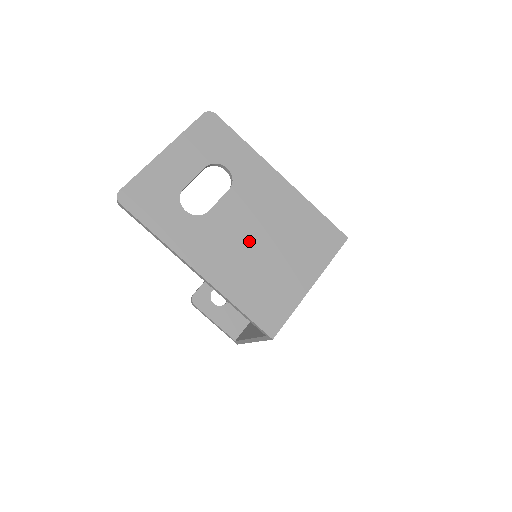
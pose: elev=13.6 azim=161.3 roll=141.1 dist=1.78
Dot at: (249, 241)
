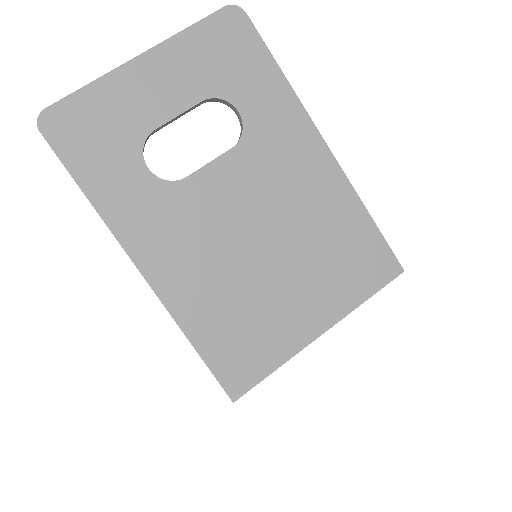
Dot at: (240, 241)
